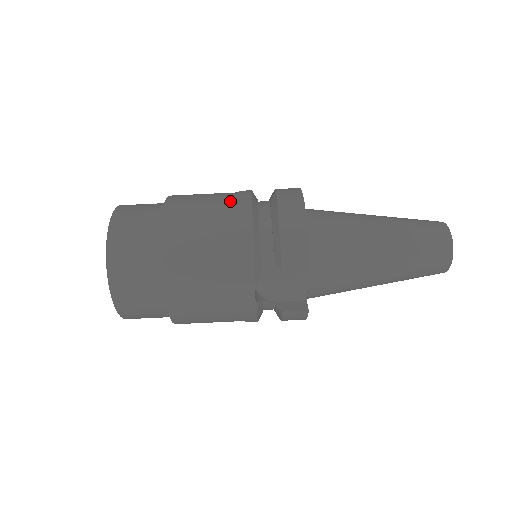
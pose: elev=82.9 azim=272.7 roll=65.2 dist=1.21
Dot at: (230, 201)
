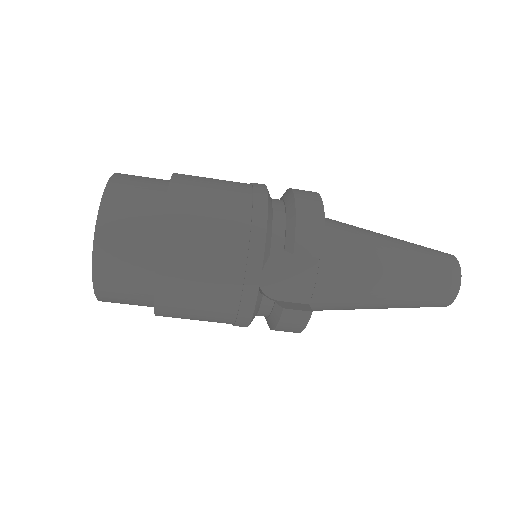
Dot at: (244, 184)
